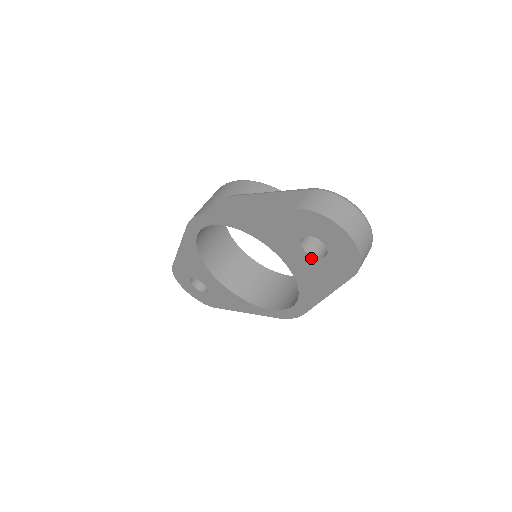
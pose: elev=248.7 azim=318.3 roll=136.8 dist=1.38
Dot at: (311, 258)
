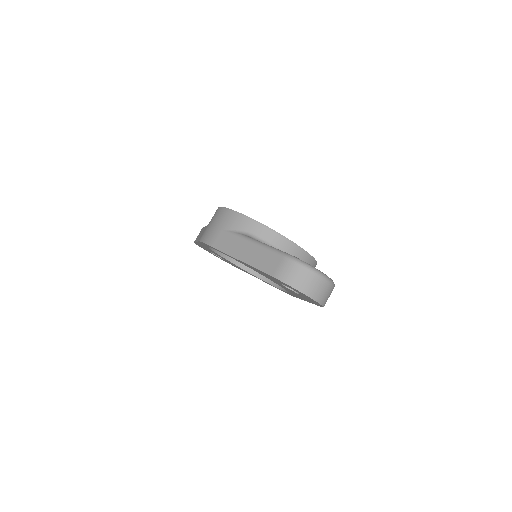
Dot at: (291, 290)
